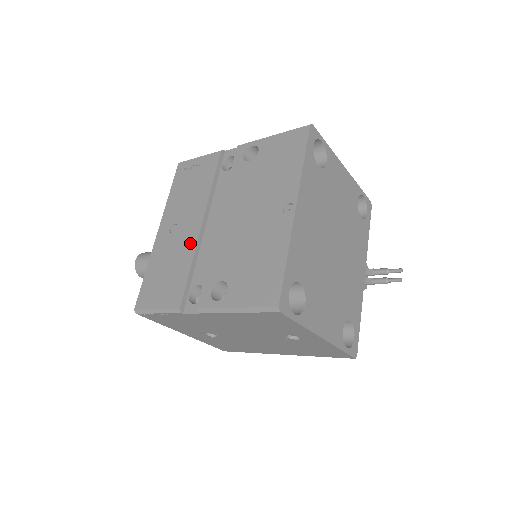
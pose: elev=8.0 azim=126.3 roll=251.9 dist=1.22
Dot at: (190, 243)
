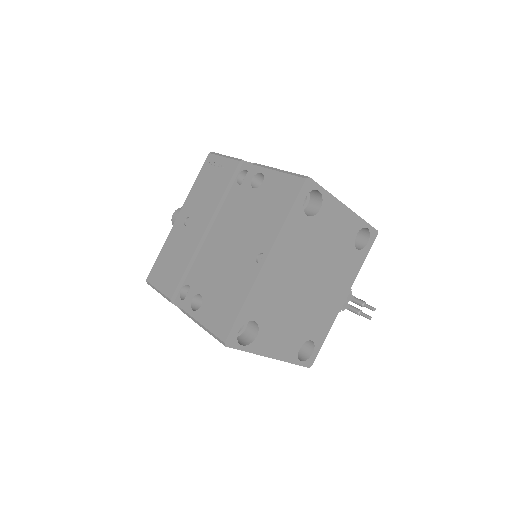
Dot at: (193, 244)
